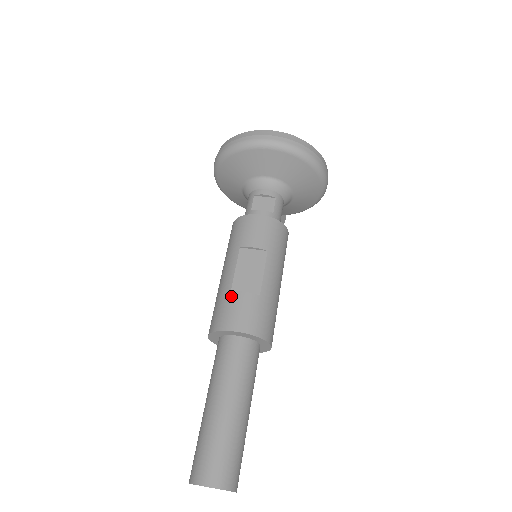
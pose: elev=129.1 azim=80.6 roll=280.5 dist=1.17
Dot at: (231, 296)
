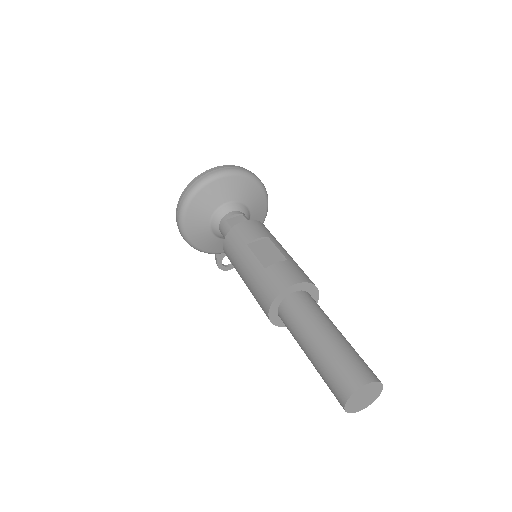
Dot at: (268, 270)
